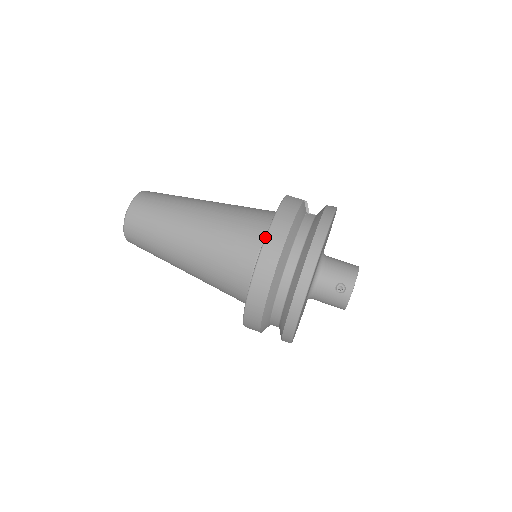
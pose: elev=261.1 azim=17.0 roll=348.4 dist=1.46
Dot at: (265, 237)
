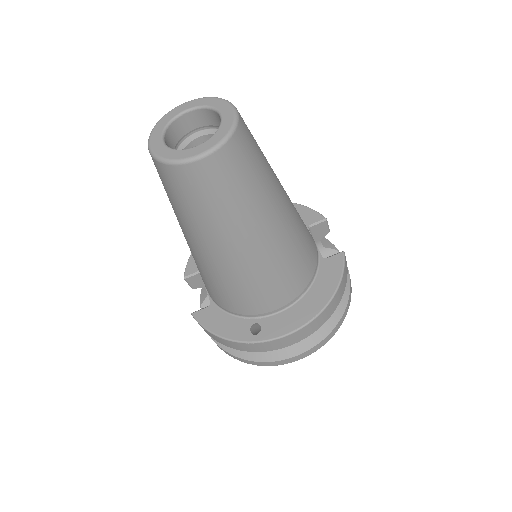
Dot at: (318, 315)
